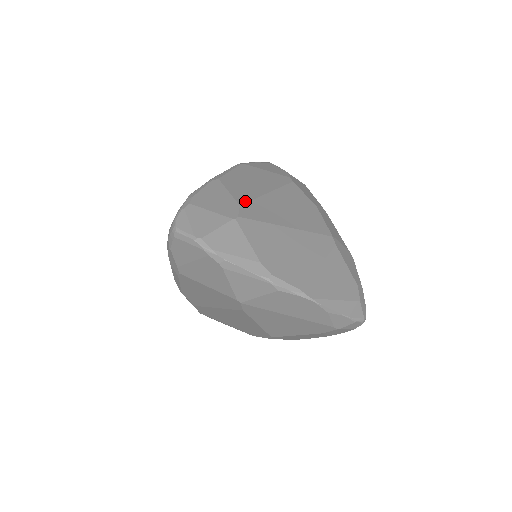
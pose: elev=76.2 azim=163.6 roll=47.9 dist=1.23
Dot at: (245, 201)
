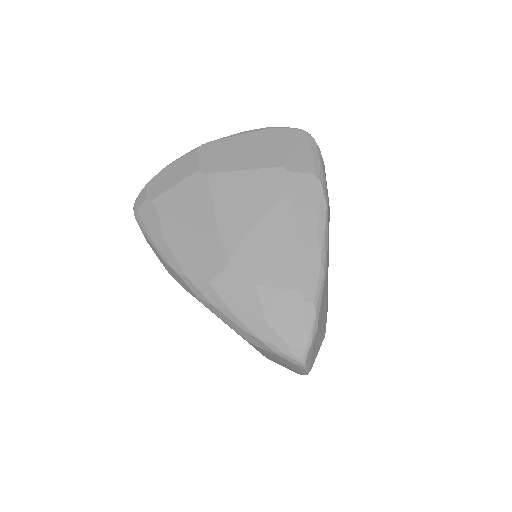
Dot at: occluded
